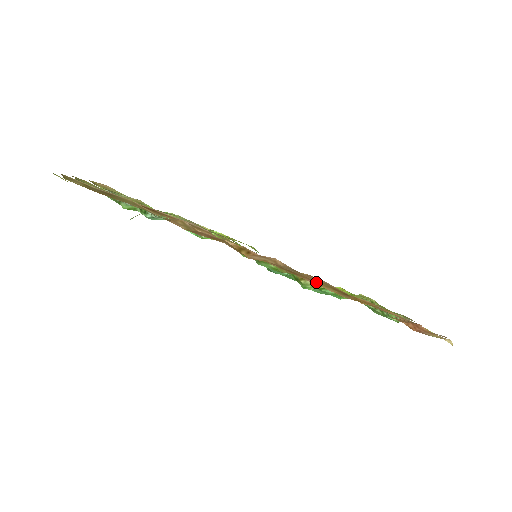
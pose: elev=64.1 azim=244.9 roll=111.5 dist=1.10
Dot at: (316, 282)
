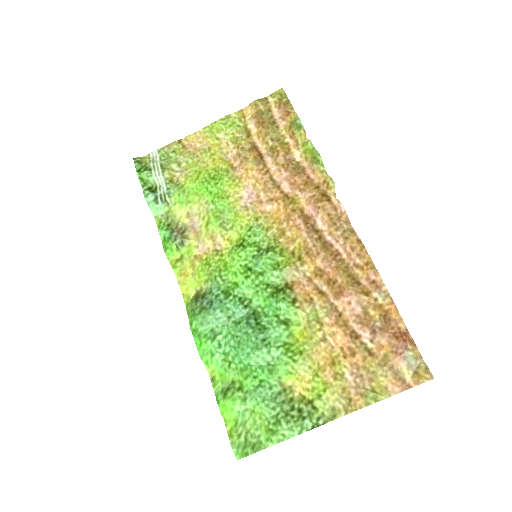
Dot at: (338, 264)
